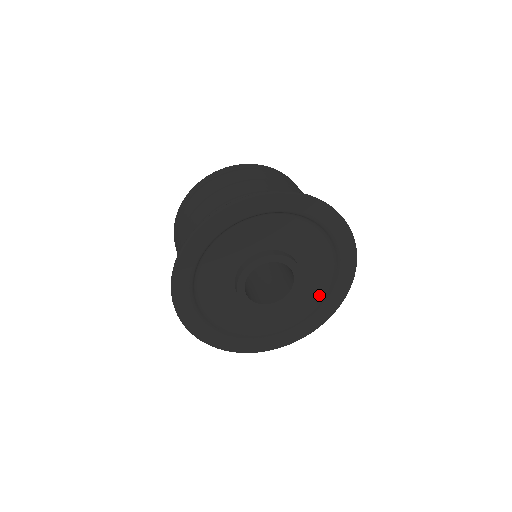
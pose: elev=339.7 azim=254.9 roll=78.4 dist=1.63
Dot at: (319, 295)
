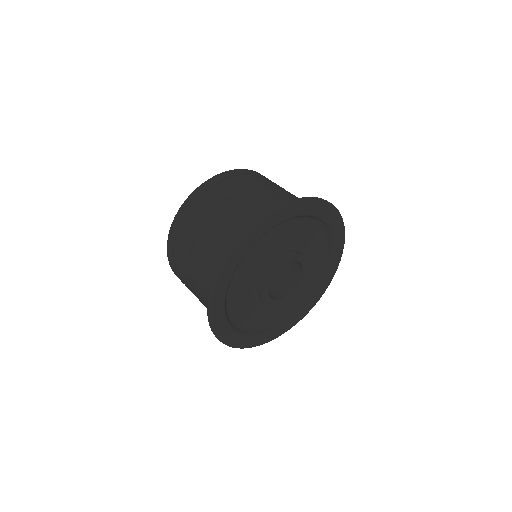
Dot at: (304, 295)
